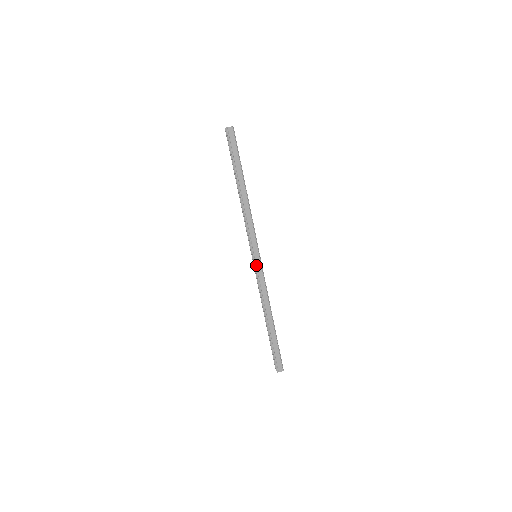
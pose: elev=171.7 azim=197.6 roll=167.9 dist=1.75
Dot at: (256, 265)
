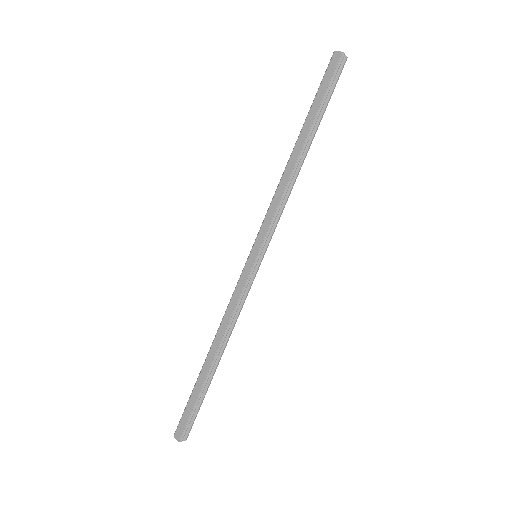
Dot at: (245, 266)
